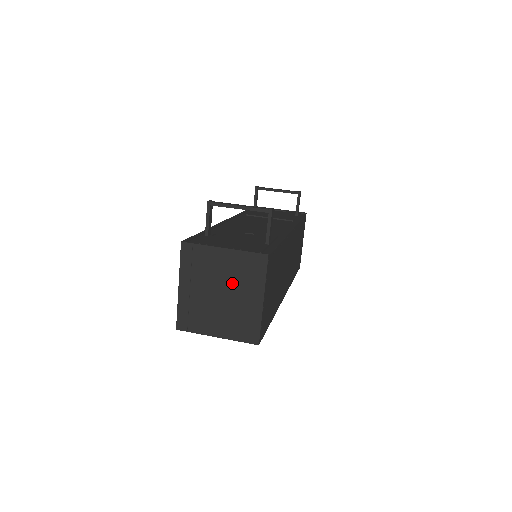
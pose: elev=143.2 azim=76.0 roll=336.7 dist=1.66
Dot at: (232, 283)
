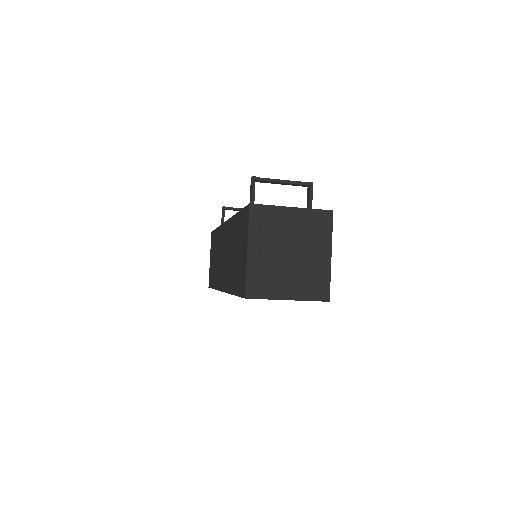
Dot at: (301, 241)
